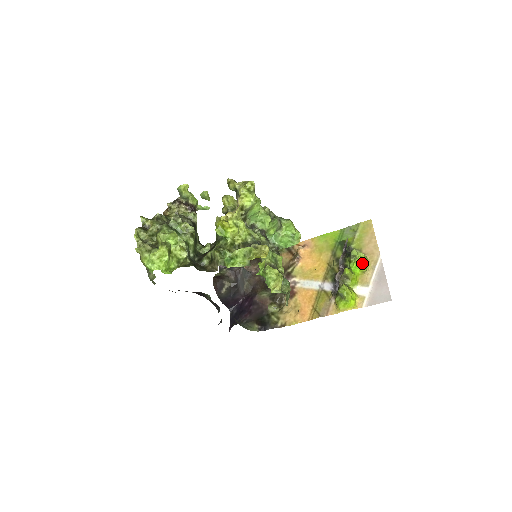
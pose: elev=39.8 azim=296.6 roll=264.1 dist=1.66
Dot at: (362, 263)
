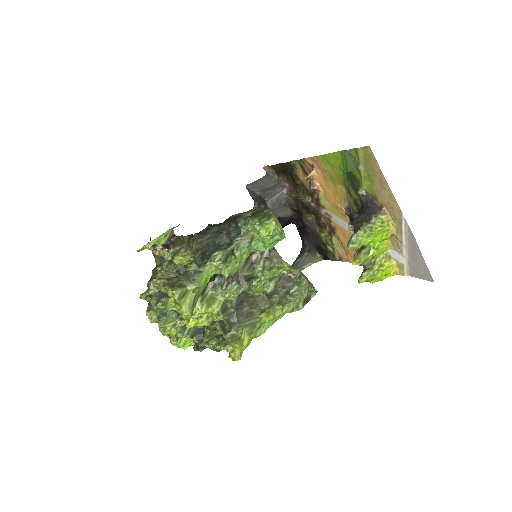
Dot at: (375, 241)
